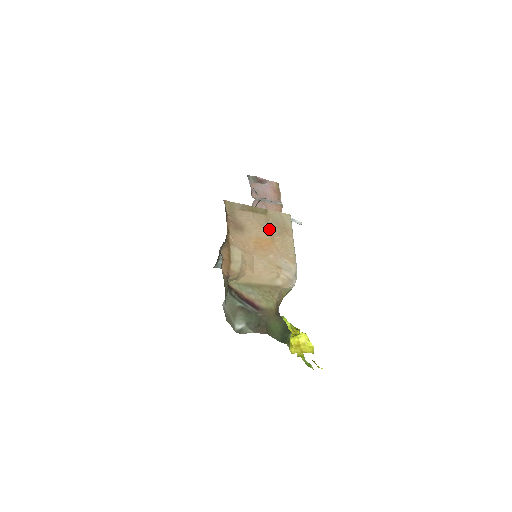
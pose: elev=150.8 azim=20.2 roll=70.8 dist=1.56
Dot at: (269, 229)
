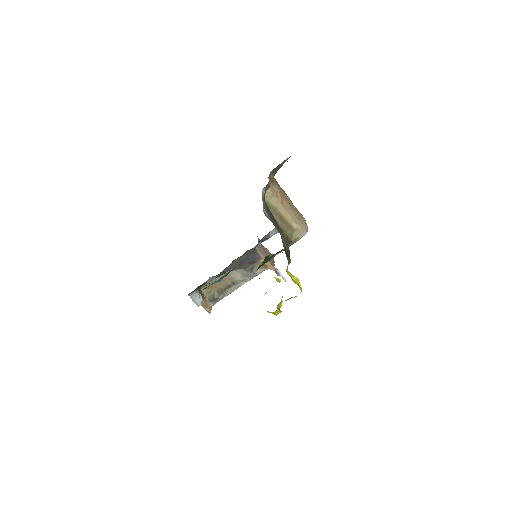
Dot at: occluded
